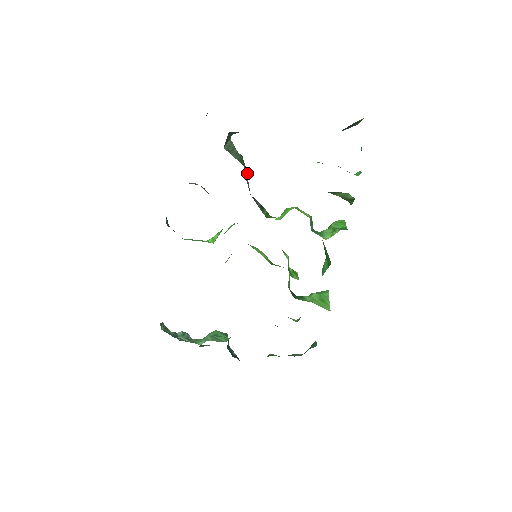
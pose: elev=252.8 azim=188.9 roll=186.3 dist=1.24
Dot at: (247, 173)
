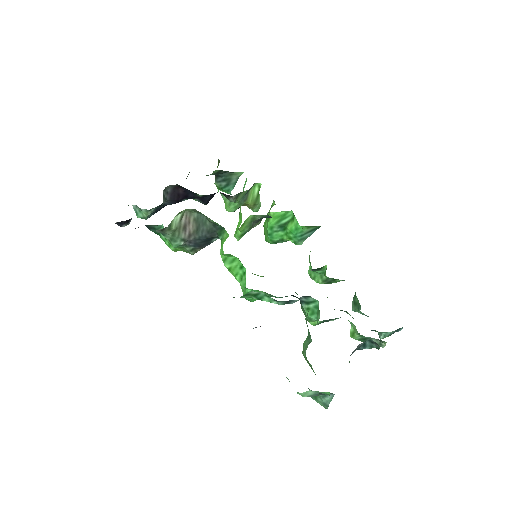
Dot at: occluded
